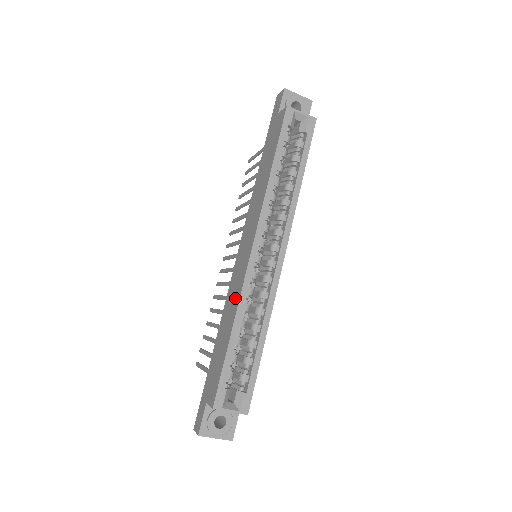
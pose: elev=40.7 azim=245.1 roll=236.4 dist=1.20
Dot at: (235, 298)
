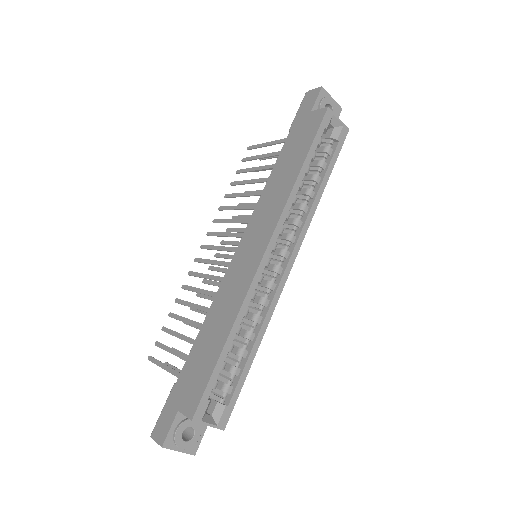
Dot at: (235, 299)
